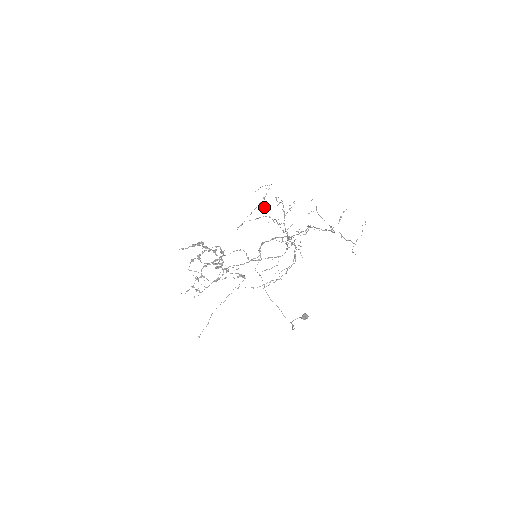
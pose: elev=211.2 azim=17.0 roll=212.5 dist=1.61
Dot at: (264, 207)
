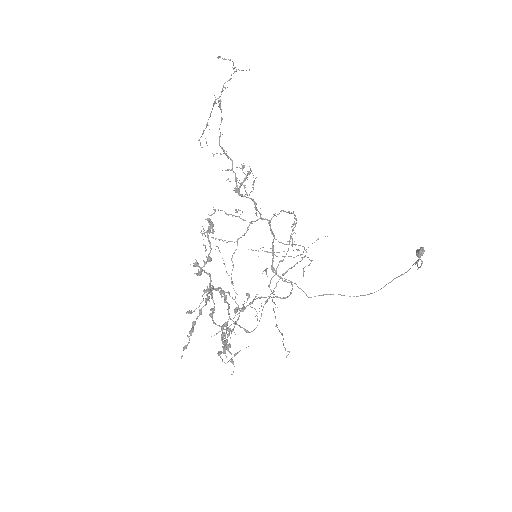
Dot at: occluded
